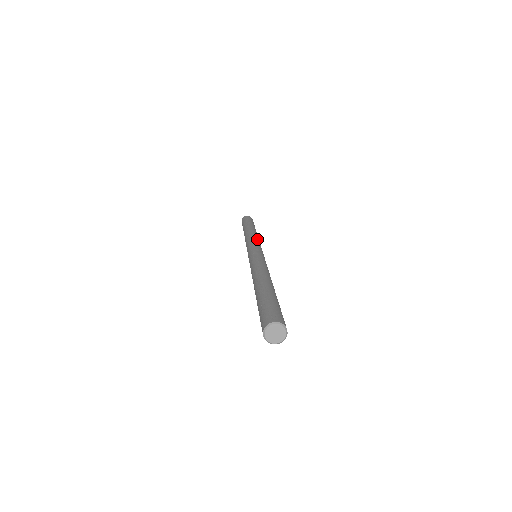
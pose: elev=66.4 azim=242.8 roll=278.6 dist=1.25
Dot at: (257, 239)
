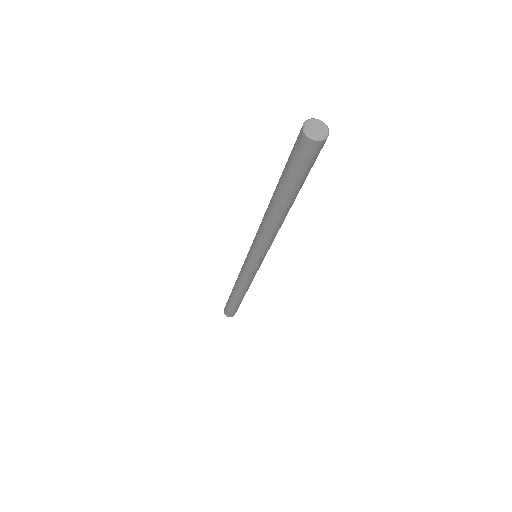
Dot at: occluded
